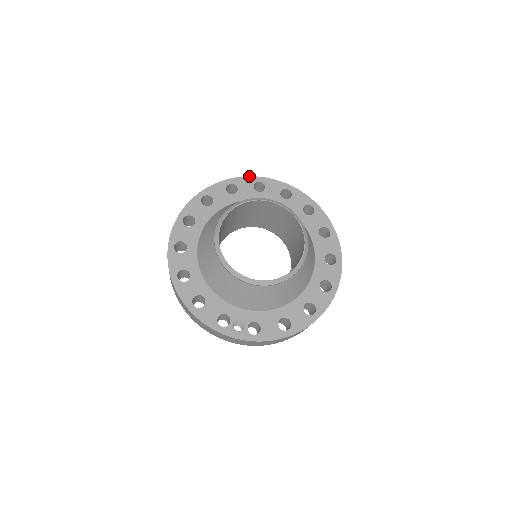
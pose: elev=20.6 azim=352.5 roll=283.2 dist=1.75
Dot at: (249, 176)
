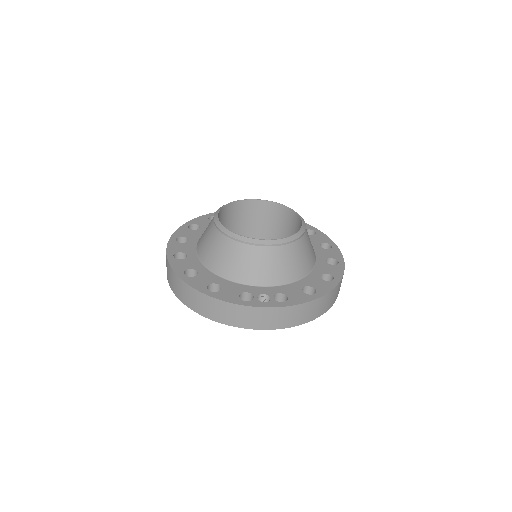
Dot at: occluded
